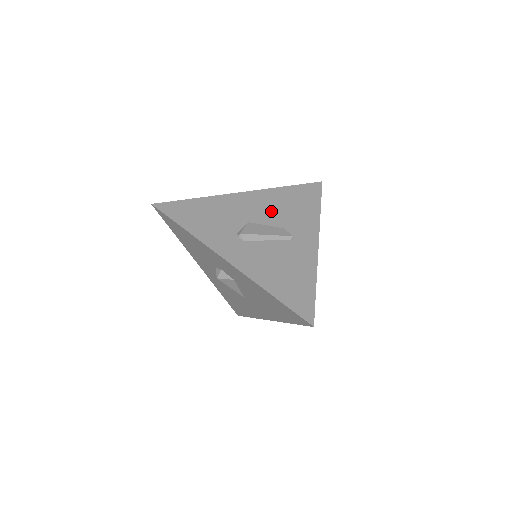
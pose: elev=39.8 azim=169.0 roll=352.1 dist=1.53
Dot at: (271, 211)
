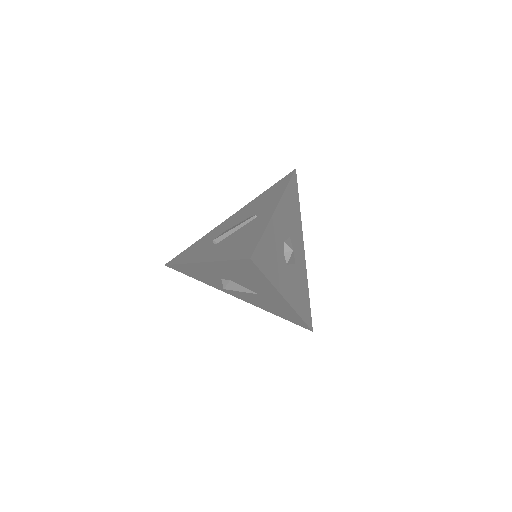
Dot at: (245, 213)
